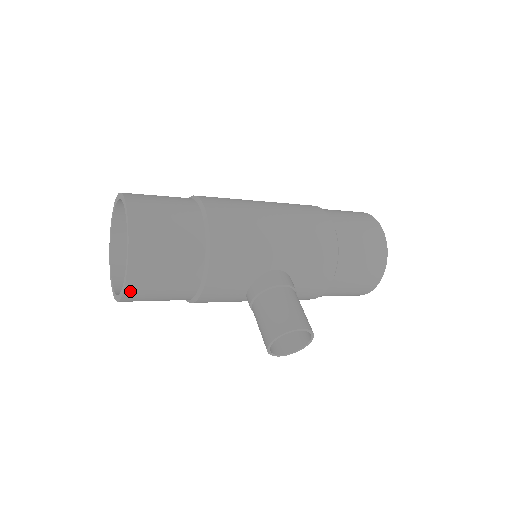
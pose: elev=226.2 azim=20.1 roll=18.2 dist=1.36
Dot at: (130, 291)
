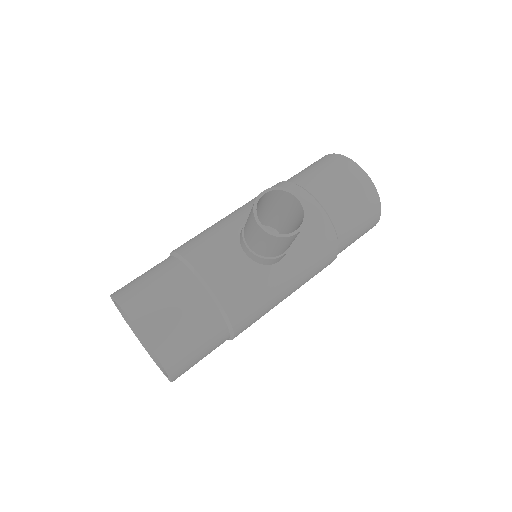
Dot at: (145, 328)
